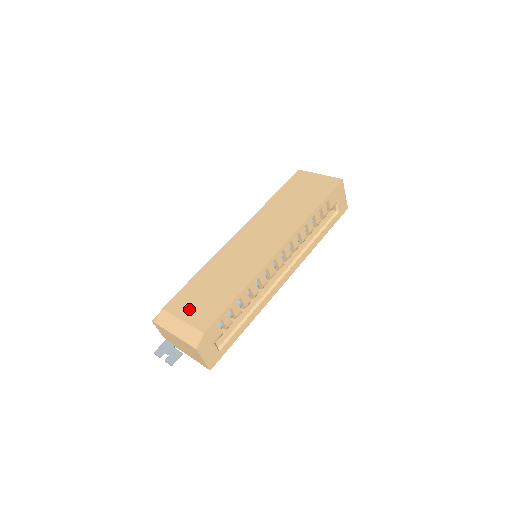
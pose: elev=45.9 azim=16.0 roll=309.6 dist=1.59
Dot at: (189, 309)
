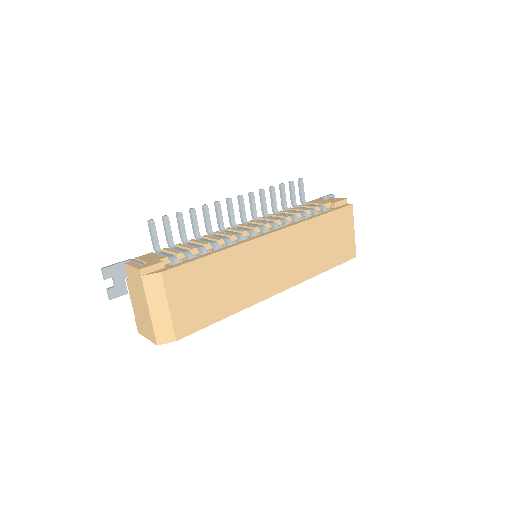
Dot at: (182, 299)
